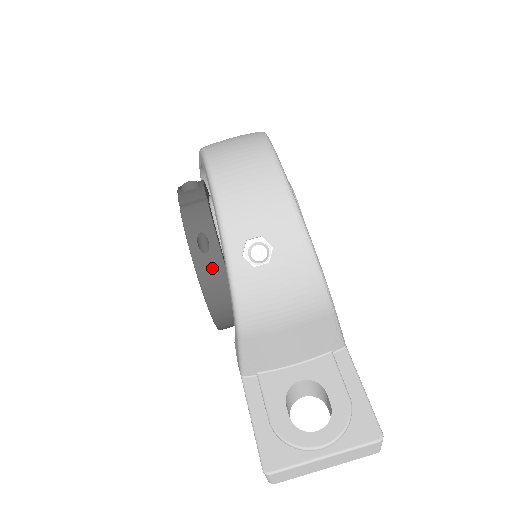
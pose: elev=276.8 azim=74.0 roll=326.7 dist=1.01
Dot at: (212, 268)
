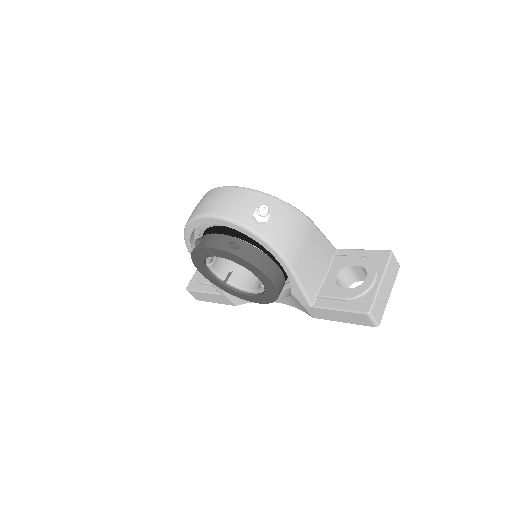
Dot at: (249, 252)
